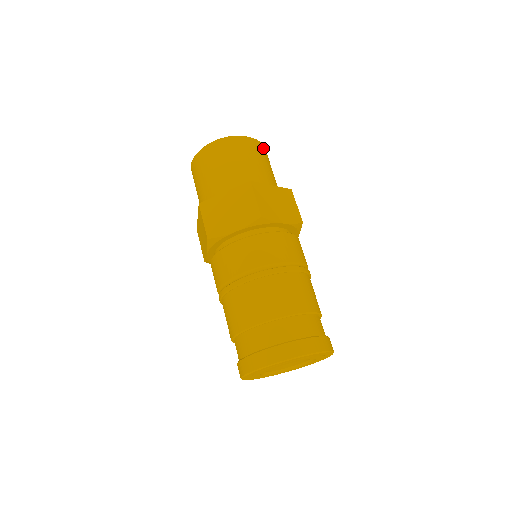
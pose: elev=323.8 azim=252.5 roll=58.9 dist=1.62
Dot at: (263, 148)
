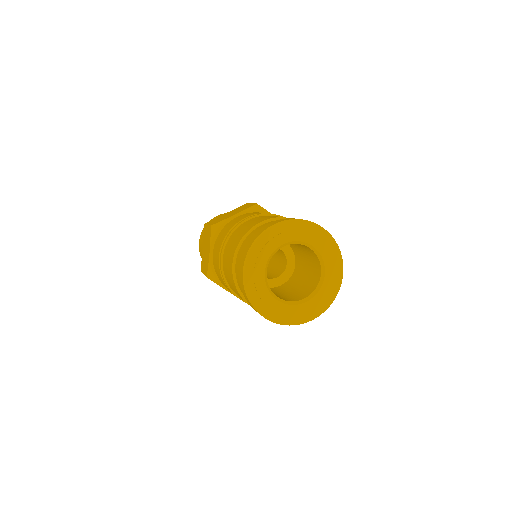
Dot at: occluded
